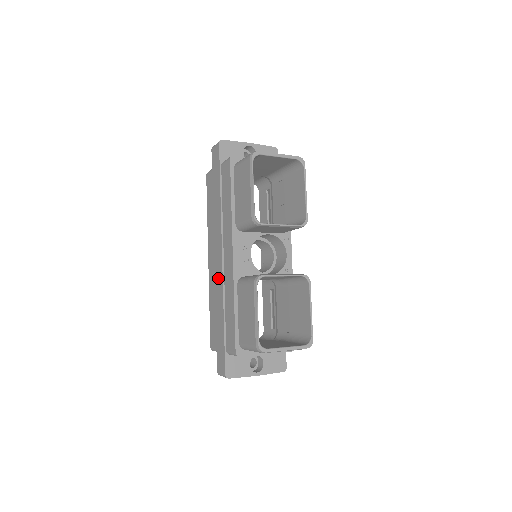
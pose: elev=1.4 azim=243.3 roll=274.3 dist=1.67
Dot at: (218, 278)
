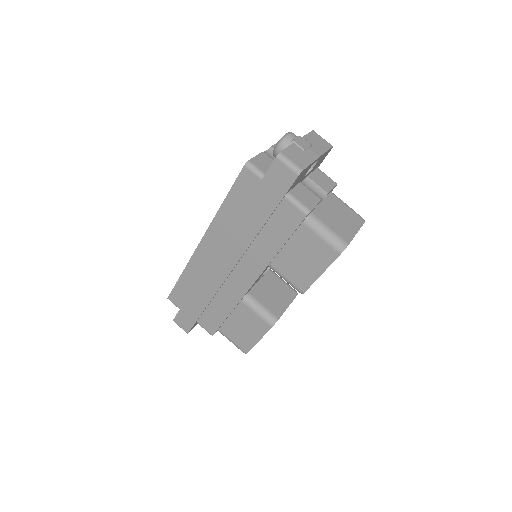
Dot at: (214, 276)
